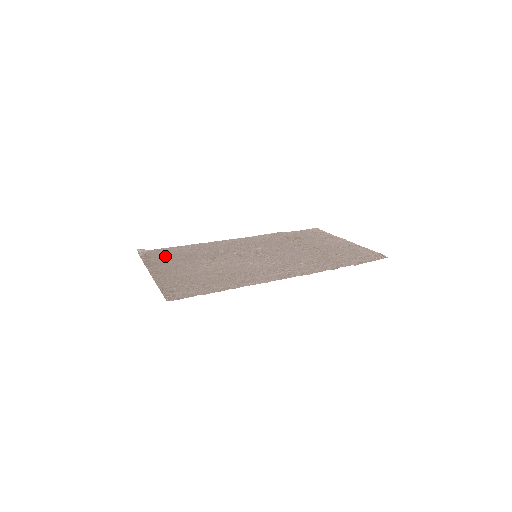
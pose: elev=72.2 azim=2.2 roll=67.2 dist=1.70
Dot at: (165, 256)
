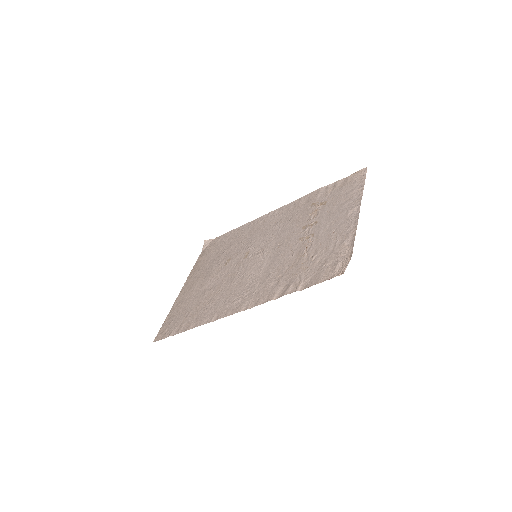
Dot at: (211, 253)
